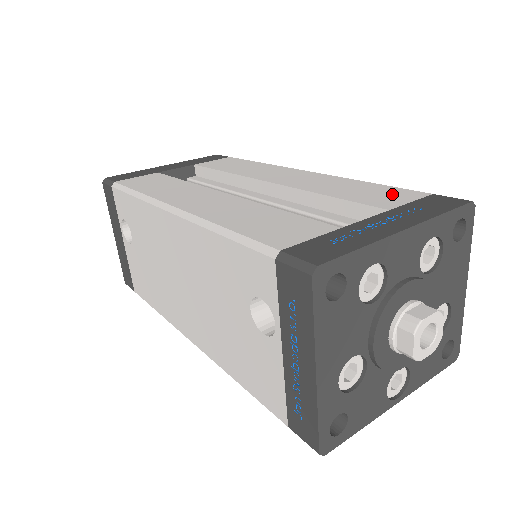
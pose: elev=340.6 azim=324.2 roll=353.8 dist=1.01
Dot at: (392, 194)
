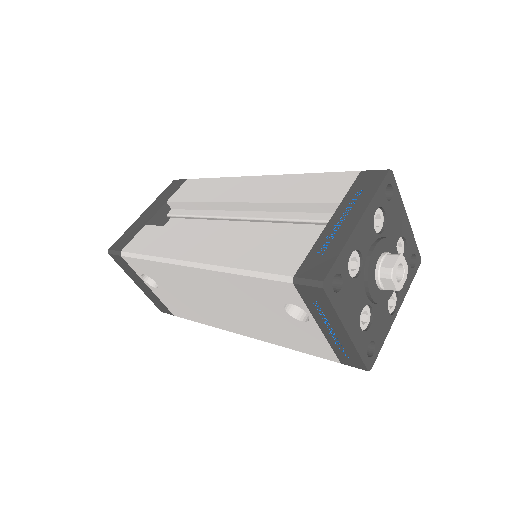
Dot at: (334, 183)
